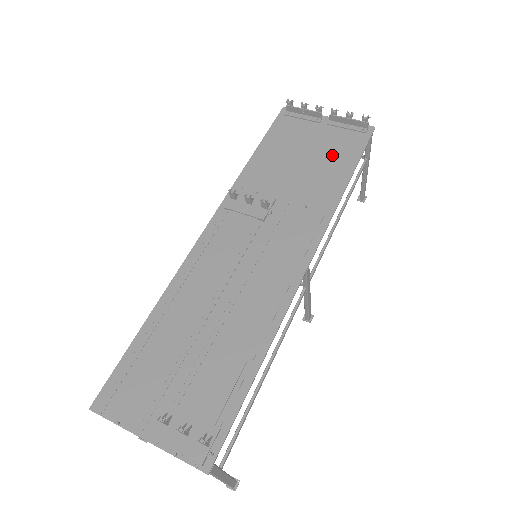
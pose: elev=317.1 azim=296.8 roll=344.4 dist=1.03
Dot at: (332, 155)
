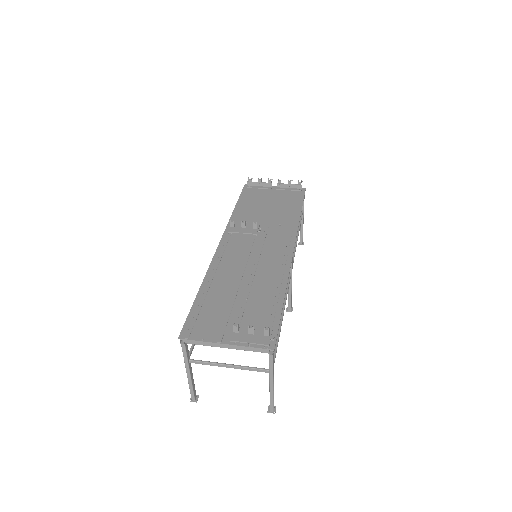
Dot at: (286, 202)
